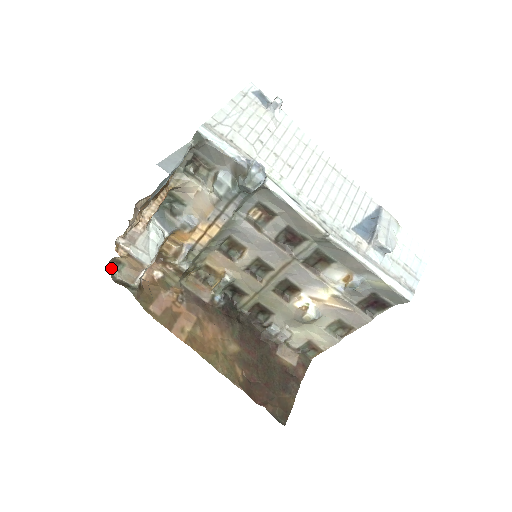
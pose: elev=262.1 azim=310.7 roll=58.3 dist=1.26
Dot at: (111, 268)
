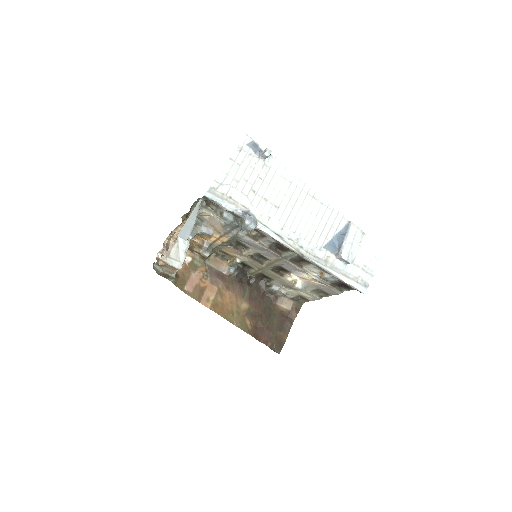
Dot at: (155, 265)
